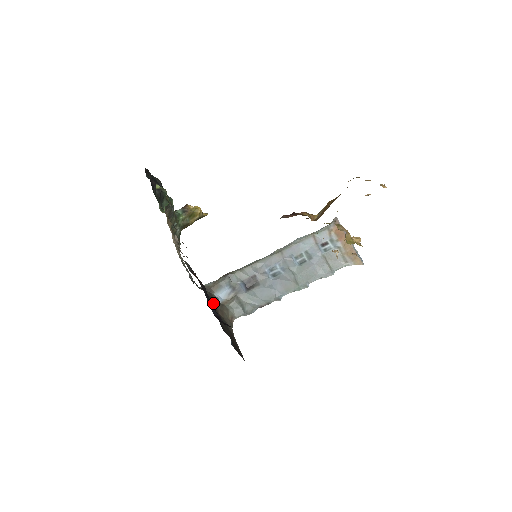
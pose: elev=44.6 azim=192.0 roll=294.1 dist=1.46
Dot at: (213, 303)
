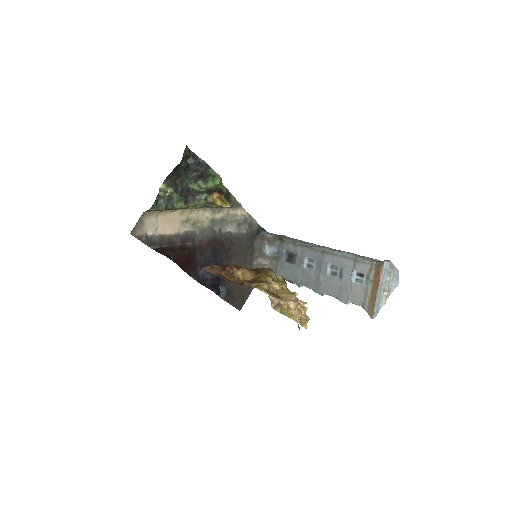
Dot at: (252, 254)
